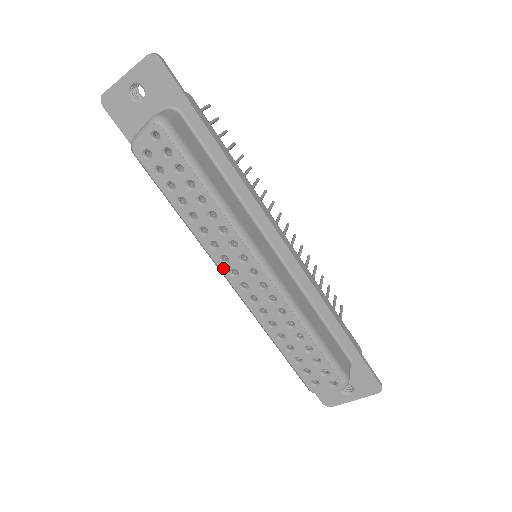
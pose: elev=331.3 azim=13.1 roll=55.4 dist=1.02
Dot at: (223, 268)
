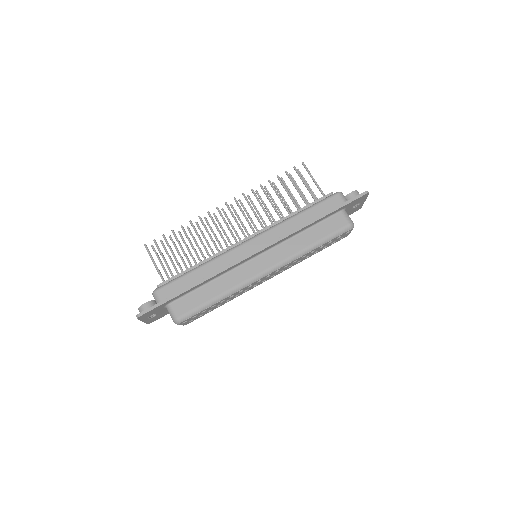
Dot at: occluded
